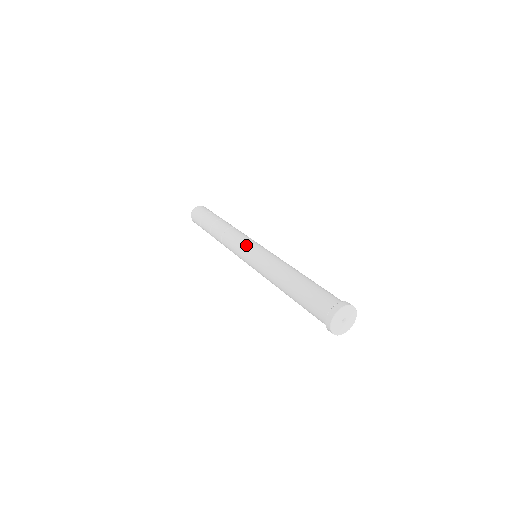
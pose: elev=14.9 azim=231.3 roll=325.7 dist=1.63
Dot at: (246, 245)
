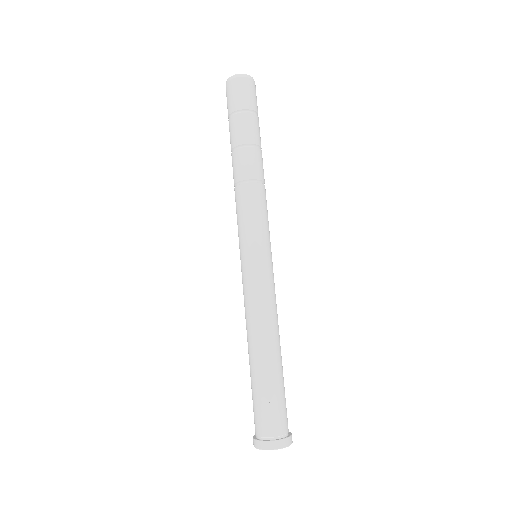
Dot at: (243, 243)
